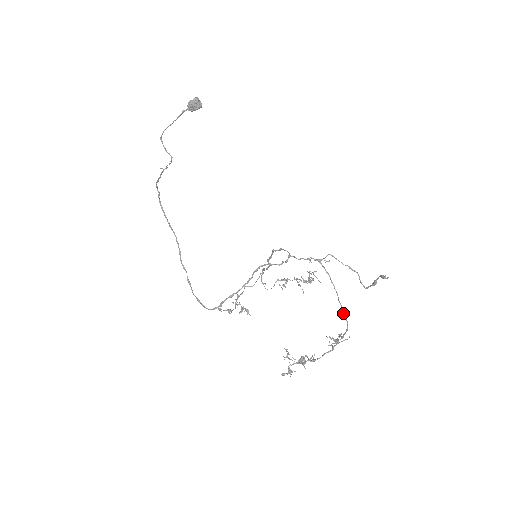
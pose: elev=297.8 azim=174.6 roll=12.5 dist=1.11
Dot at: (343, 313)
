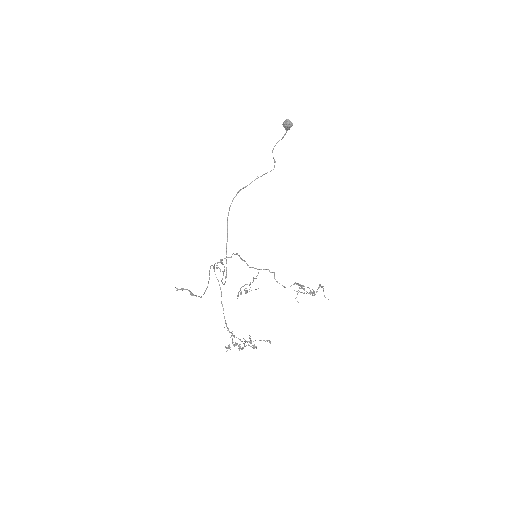
Dot at: occluded
